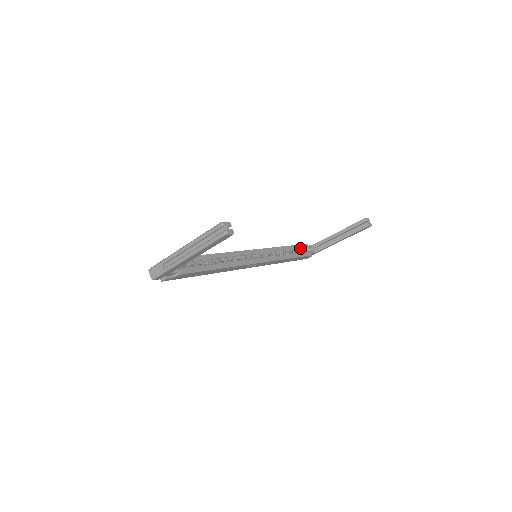
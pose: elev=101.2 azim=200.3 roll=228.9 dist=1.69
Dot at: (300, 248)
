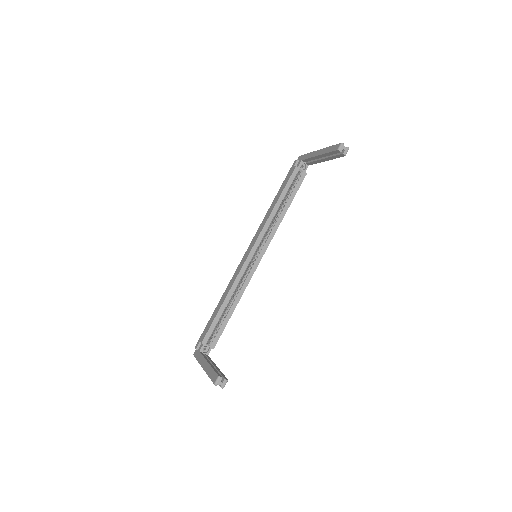
Dot at: (291, 183)
